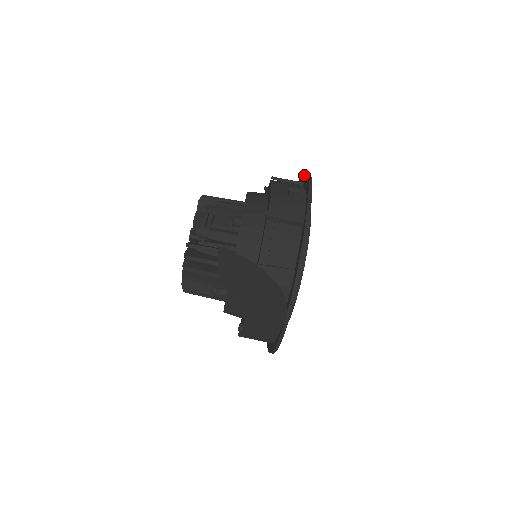
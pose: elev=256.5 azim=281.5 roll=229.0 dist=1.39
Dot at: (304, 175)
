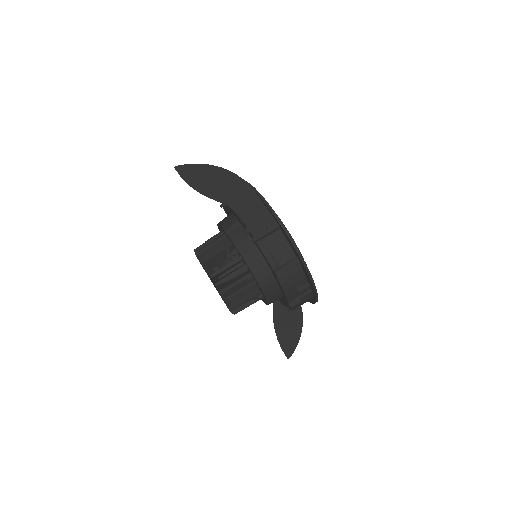
Dot at: occluded
